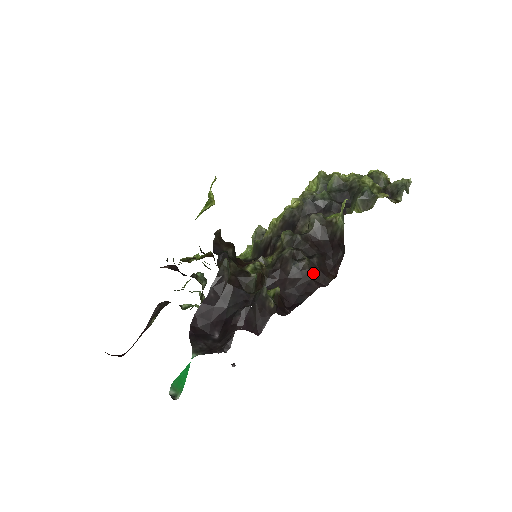
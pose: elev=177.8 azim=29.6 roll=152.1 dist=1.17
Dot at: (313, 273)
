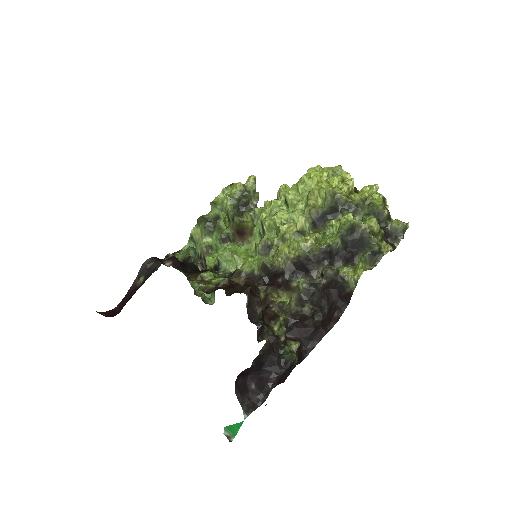
Dot at: (323, 323)
